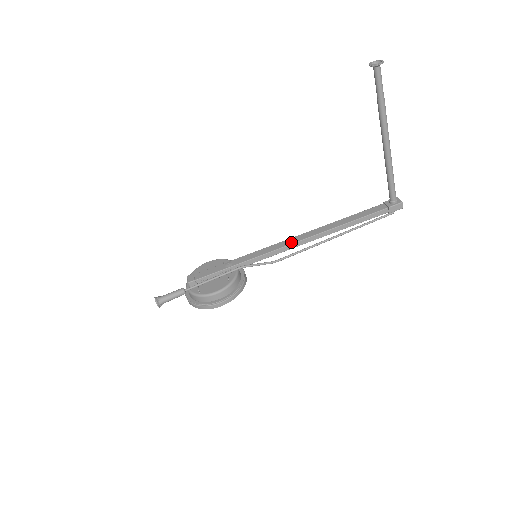
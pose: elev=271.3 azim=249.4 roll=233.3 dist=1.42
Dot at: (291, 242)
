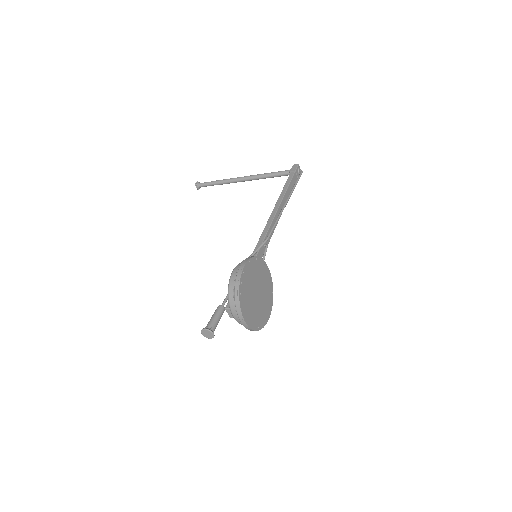
Dot at: occluded
